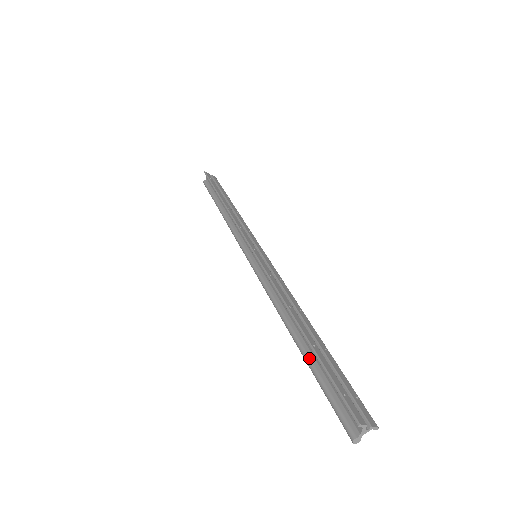
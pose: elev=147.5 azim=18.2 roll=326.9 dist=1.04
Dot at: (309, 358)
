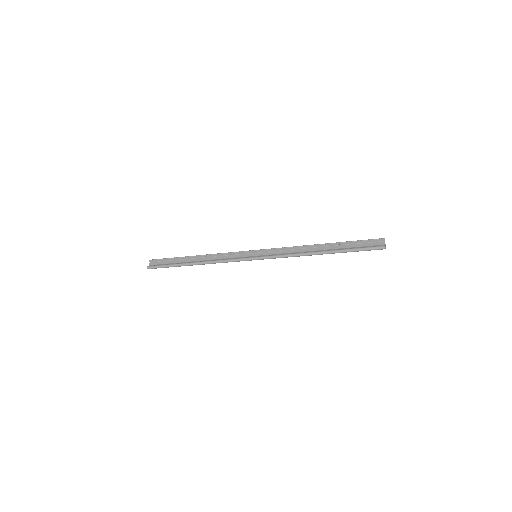
Dot at: (339, 249)
